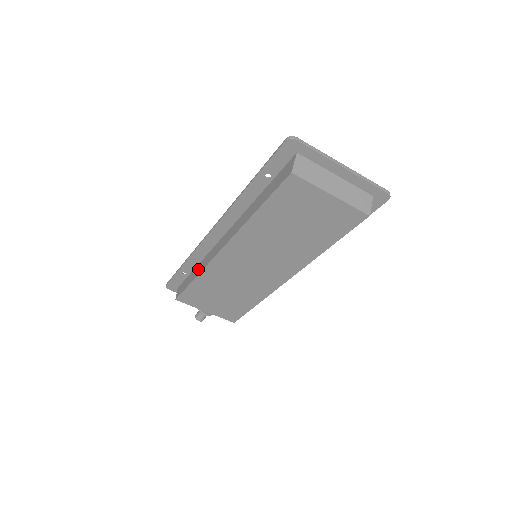
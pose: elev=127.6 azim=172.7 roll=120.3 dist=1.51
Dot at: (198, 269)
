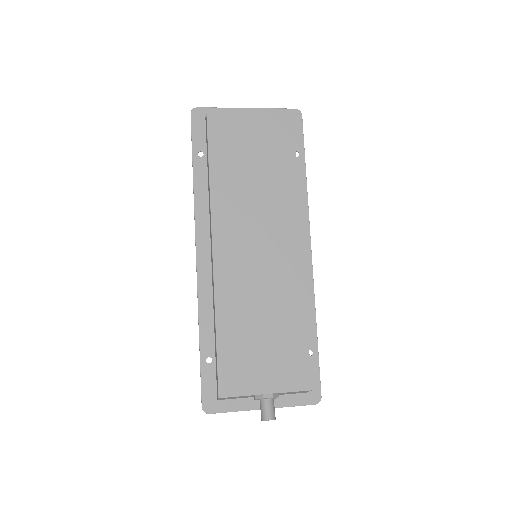
Dot at: (214, 322)
